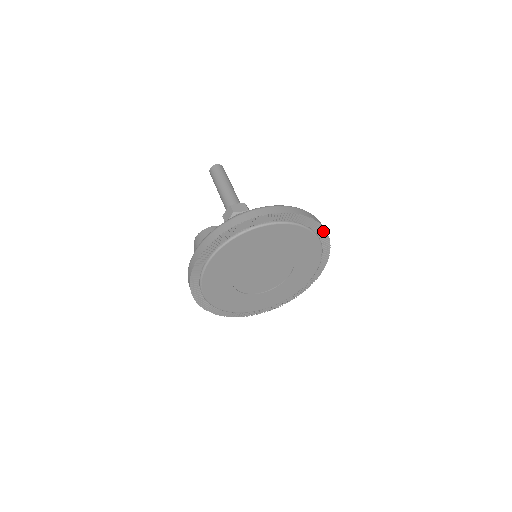
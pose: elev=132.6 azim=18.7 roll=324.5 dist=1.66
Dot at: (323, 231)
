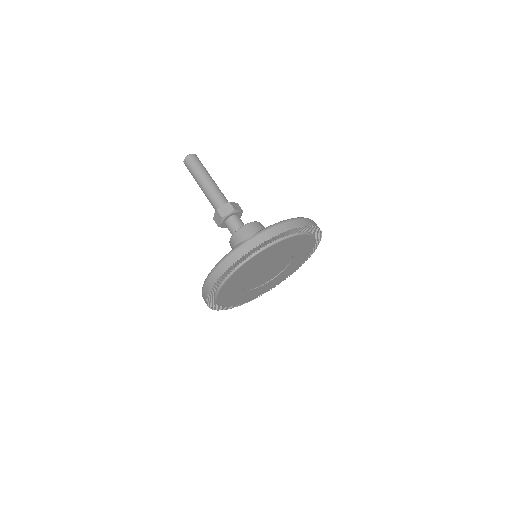
Dot at: (315, 248)
